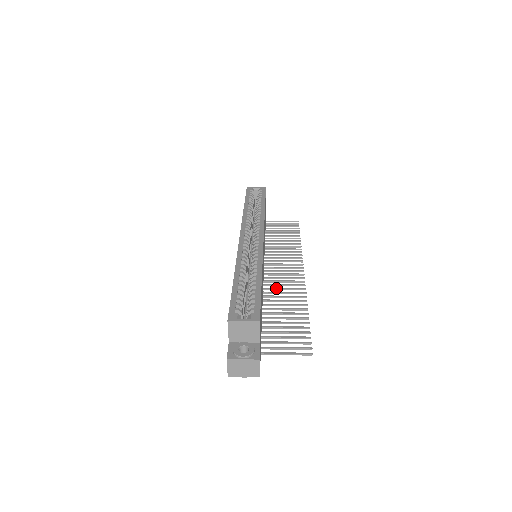
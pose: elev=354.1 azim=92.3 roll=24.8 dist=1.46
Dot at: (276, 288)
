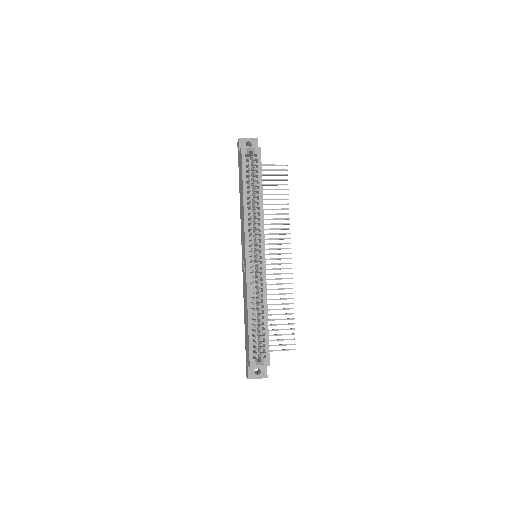
Dot at: (270, 279)
